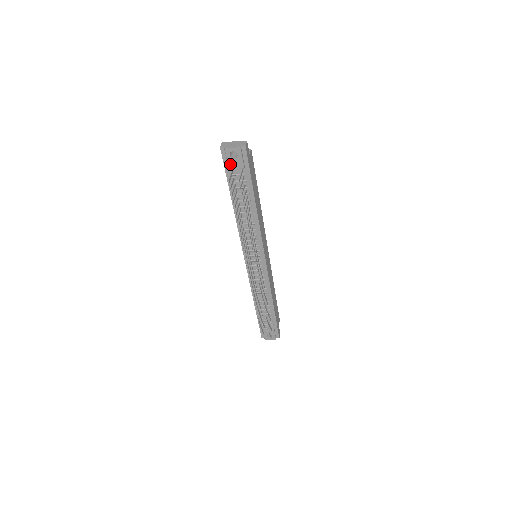
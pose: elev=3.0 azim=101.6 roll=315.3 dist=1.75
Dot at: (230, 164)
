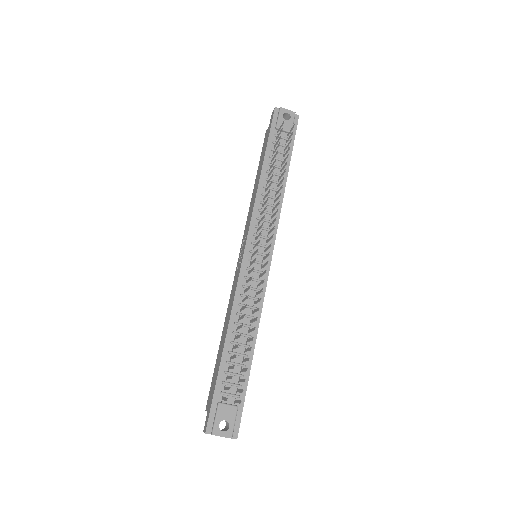
Dot at: (280, 123)
